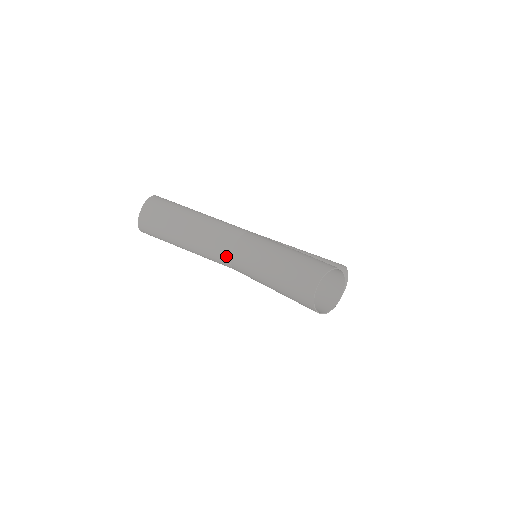
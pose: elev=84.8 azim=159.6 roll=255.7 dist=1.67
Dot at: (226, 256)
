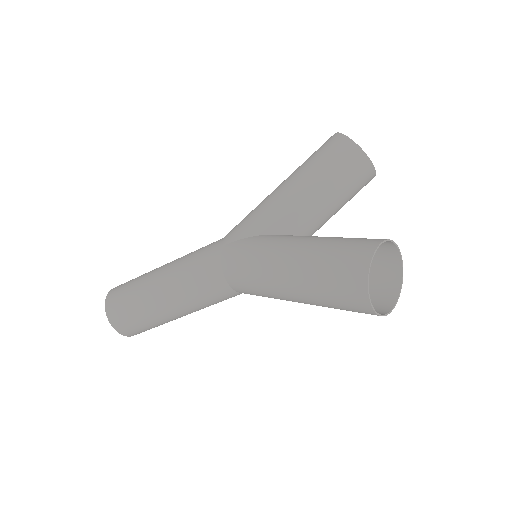
Dot at: (234, 295)
